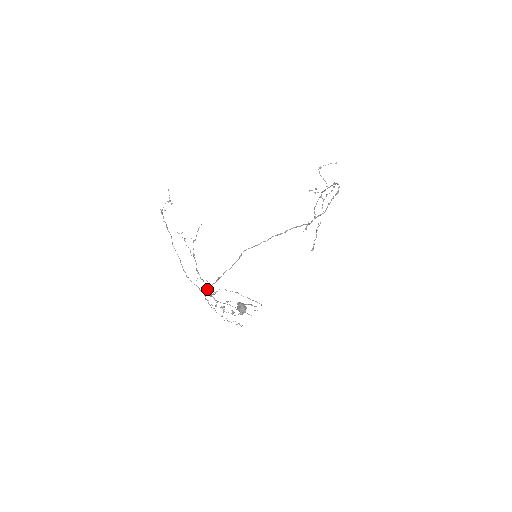
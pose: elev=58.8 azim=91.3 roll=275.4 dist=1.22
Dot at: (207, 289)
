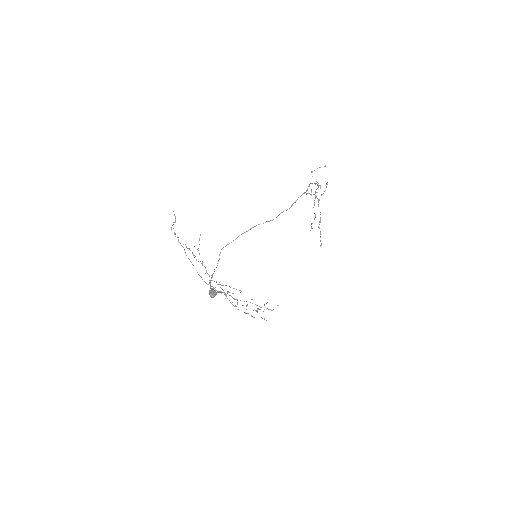
Dot at: (222, 289)
